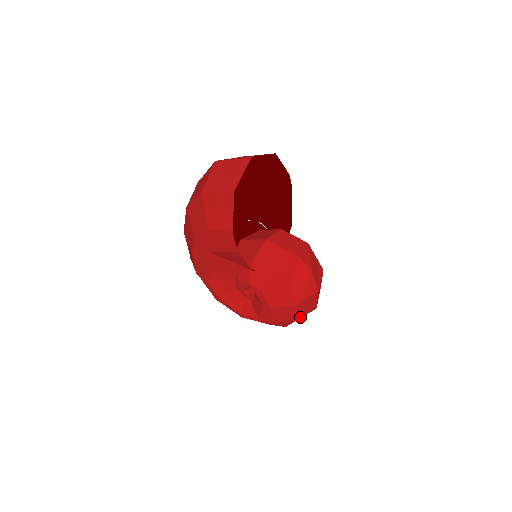
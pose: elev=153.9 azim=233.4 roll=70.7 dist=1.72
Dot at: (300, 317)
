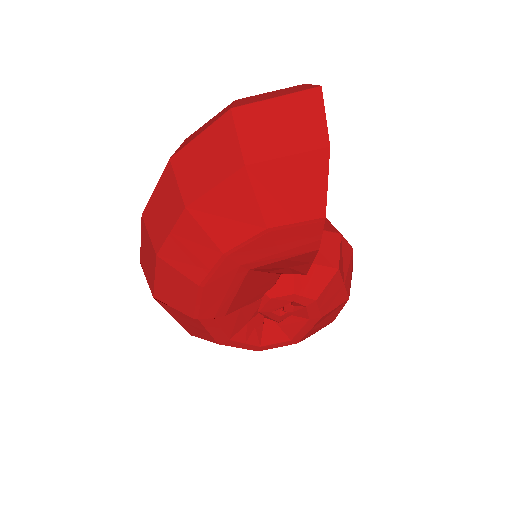
Dot at: occluded
